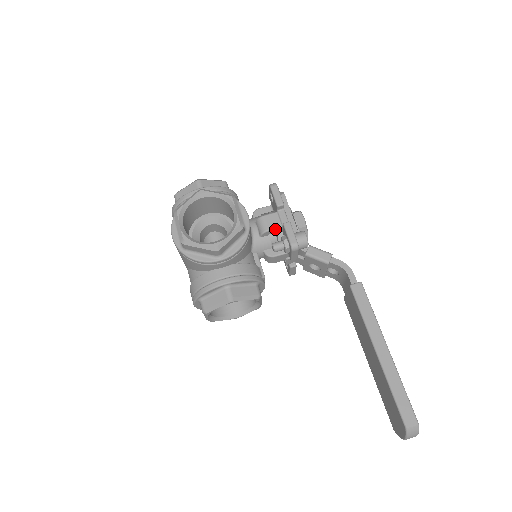
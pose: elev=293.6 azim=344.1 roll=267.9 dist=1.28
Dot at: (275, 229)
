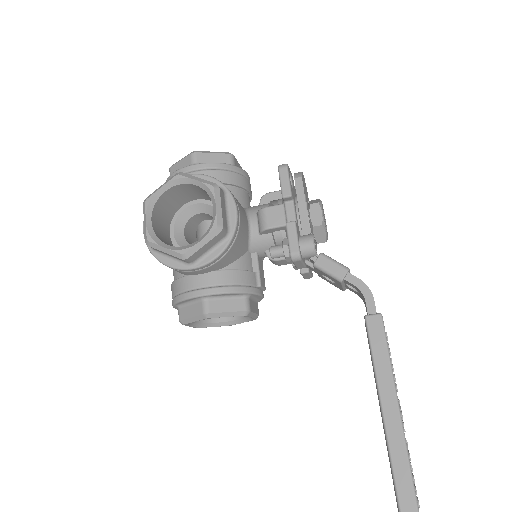
Dot at: (278, 227)
